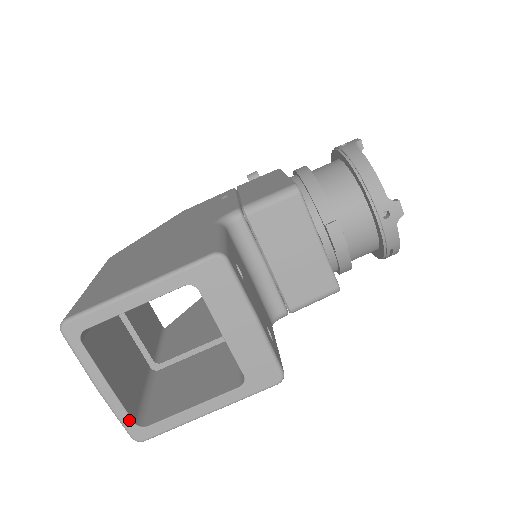
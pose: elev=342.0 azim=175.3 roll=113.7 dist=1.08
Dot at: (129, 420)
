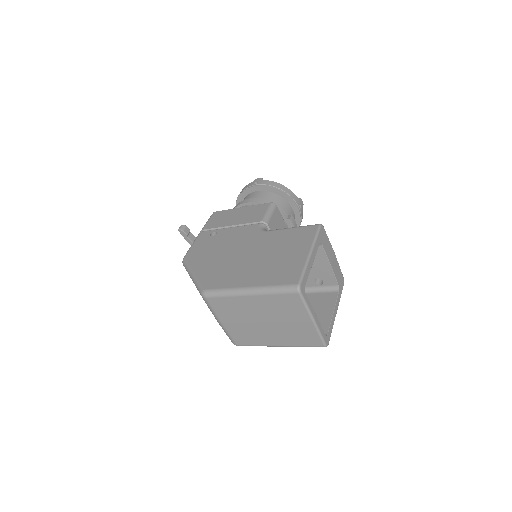
Dot at: (324, 334)
